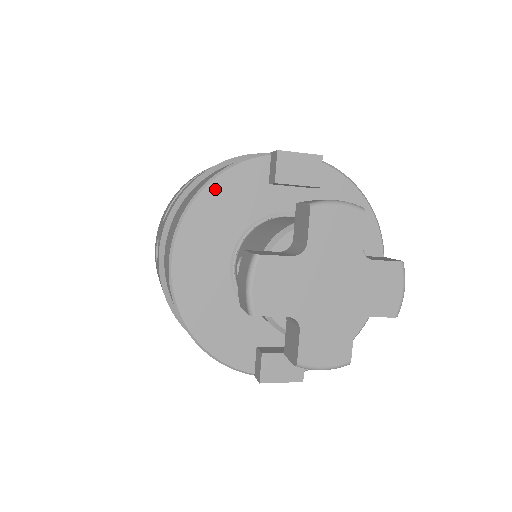
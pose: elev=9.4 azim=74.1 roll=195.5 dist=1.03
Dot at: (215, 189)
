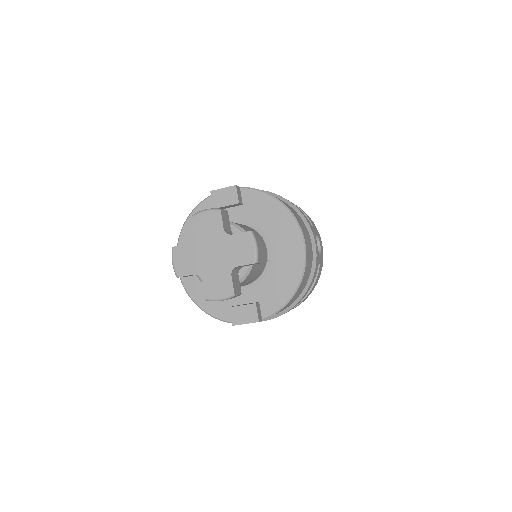
Dot at: (190, 222)
